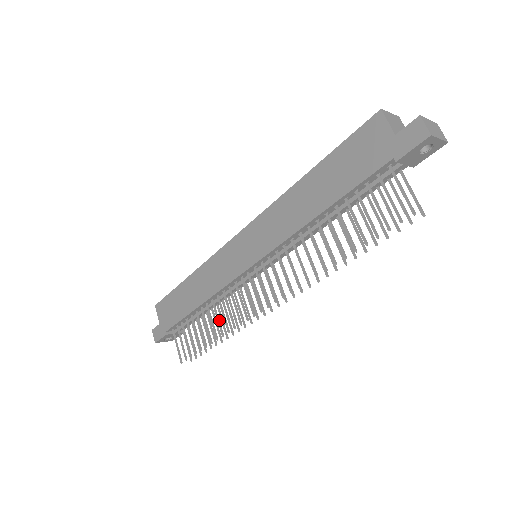
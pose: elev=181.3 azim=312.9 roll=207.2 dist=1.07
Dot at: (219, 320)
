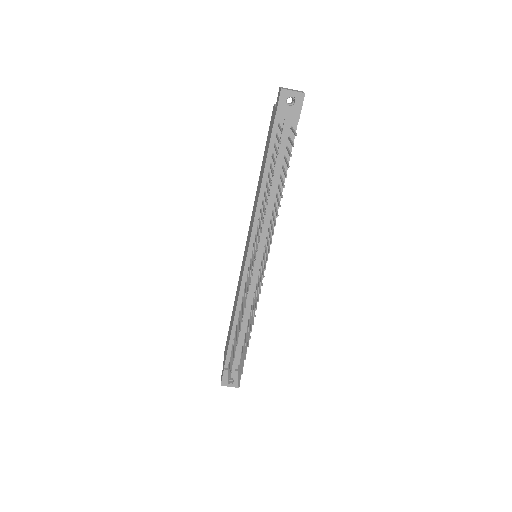
Dot at: (240, 321)
